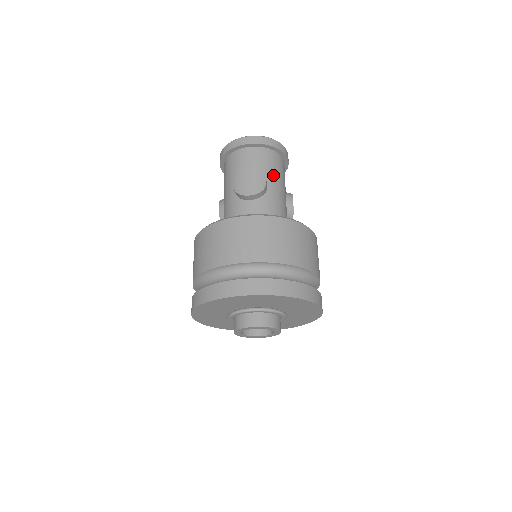
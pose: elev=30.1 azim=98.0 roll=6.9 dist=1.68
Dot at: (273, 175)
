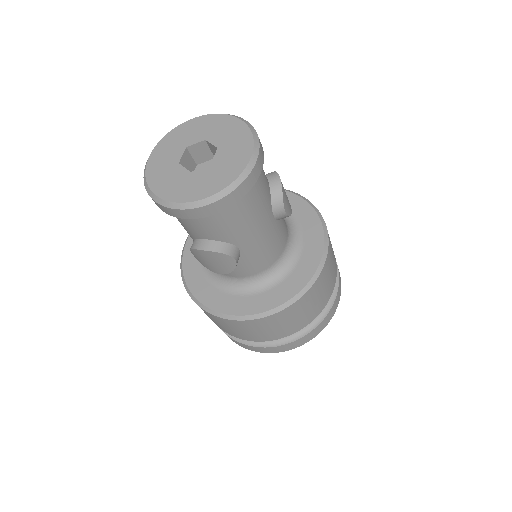
Dot at: (242, 232)
